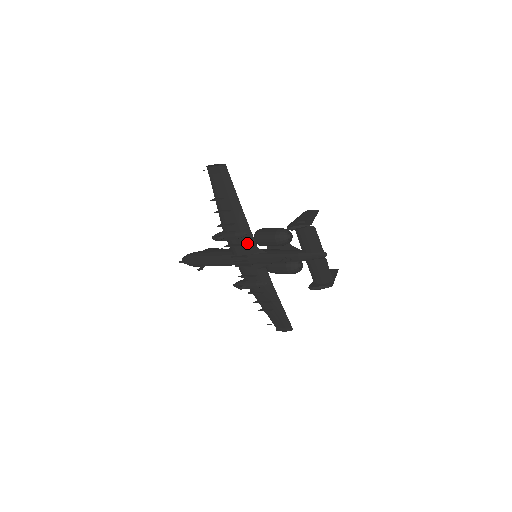
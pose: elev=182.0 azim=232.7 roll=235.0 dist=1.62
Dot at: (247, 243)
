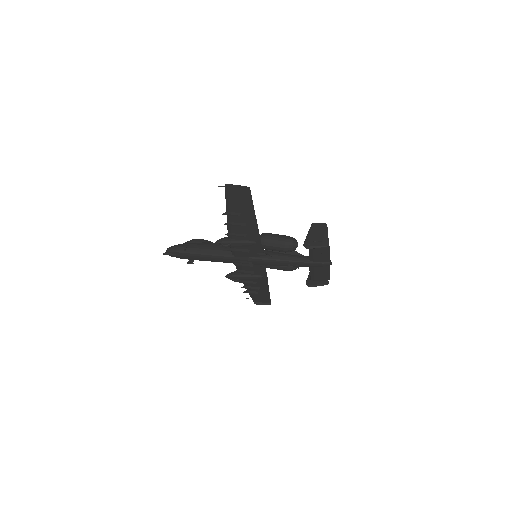
Dot at: (253, 249)
